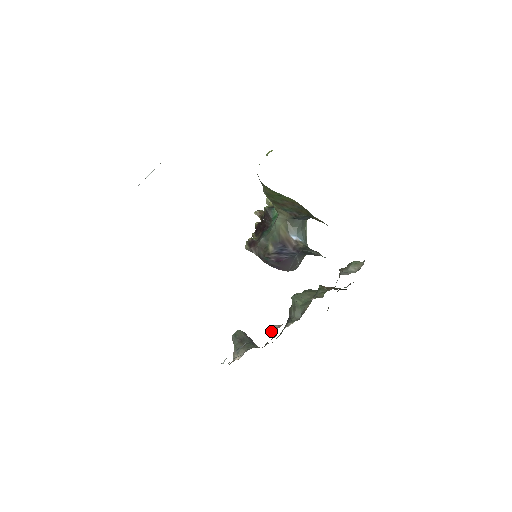
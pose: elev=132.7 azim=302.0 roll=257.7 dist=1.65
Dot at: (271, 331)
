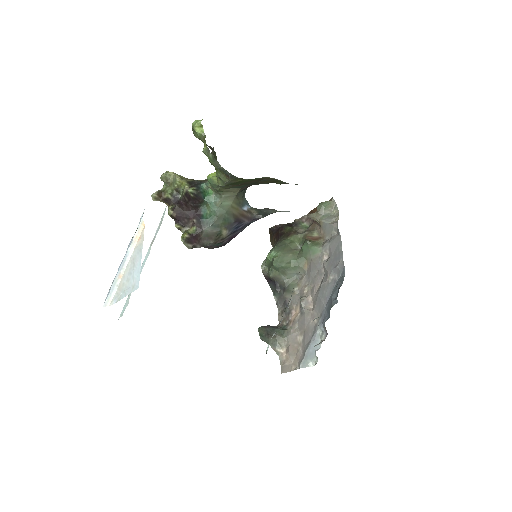
Dot at: (308, 308)
